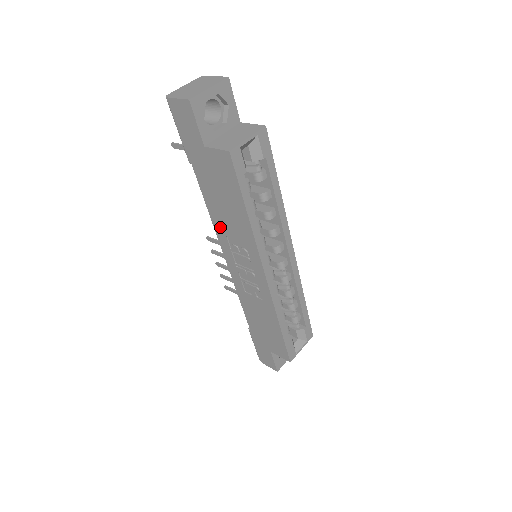
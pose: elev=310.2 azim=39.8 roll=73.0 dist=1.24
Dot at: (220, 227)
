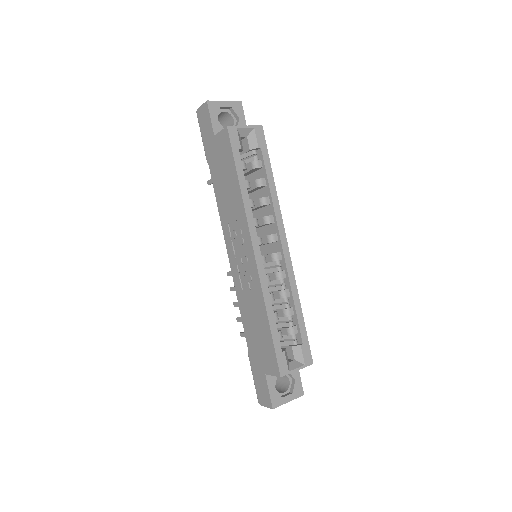
Dot at: (224, 216)
